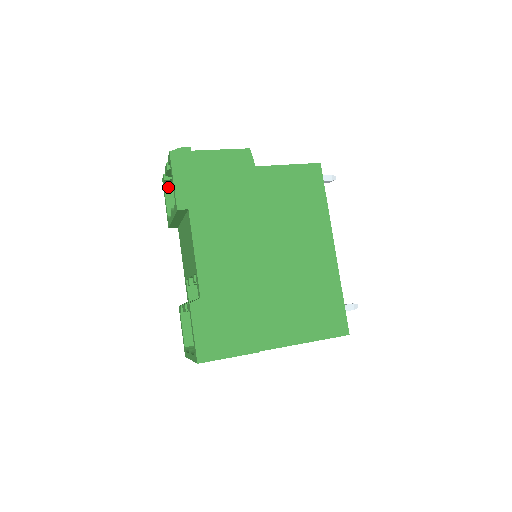
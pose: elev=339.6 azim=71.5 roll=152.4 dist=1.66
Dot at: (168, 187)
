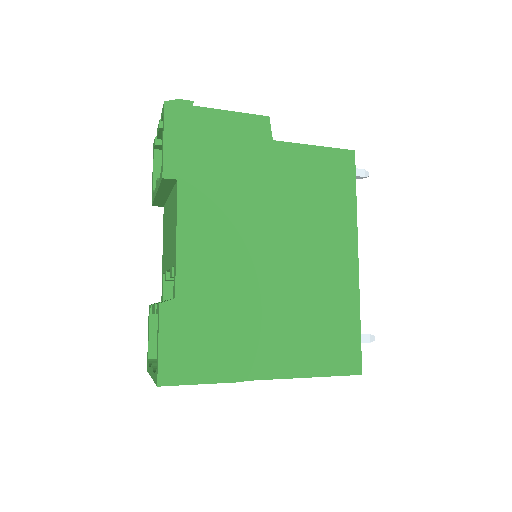
Dot at: (159, 154)
